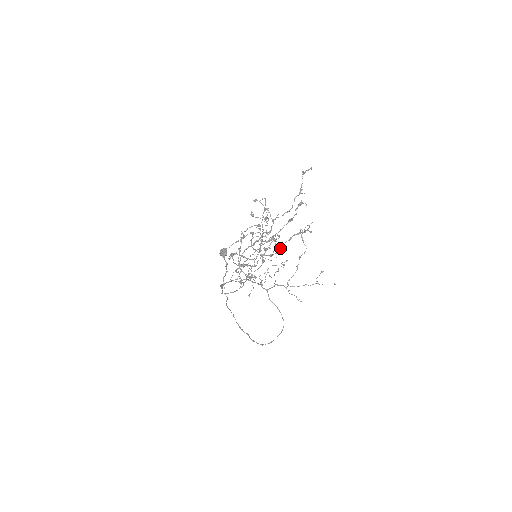
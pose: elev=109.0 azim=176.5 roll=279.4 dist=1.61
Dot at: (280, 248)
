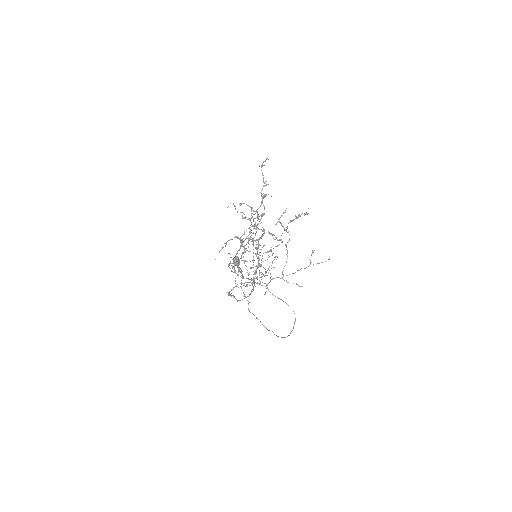
Dot at: (279, 240)
